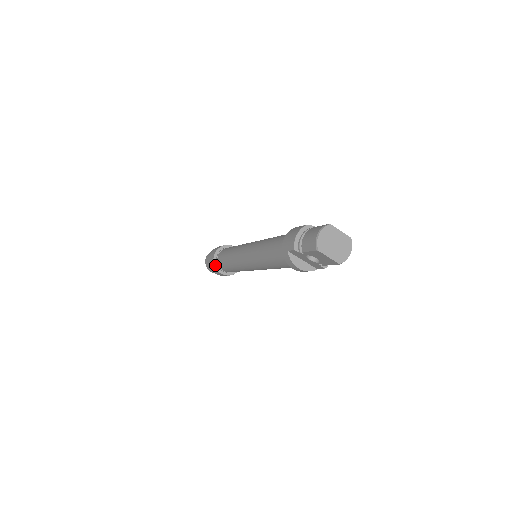
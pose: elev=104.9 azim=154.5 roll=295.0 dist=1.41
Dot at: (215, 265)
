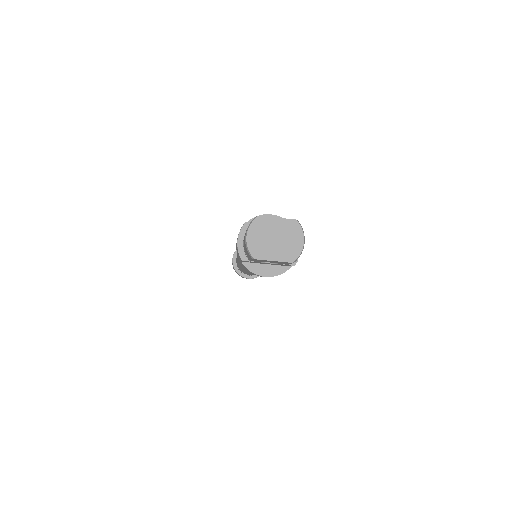
Dot at: (238, 272)
